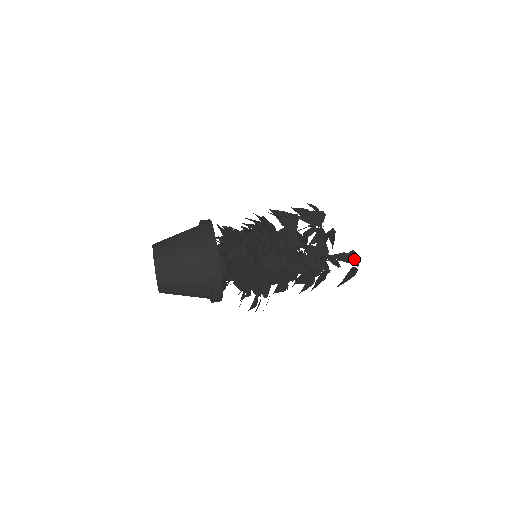
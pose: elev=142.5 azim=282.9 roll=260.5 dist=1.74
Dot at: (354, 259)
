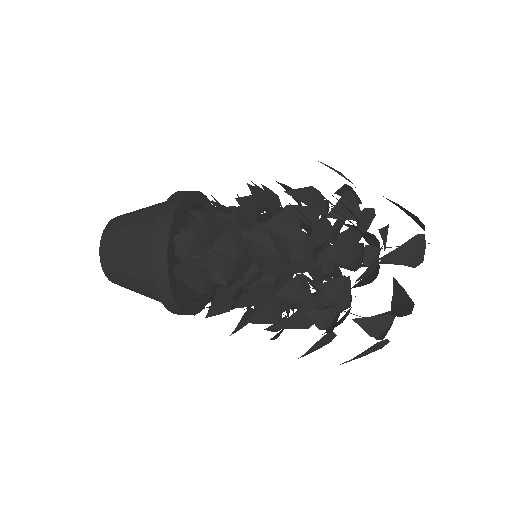
Dot at: (412, 216)
